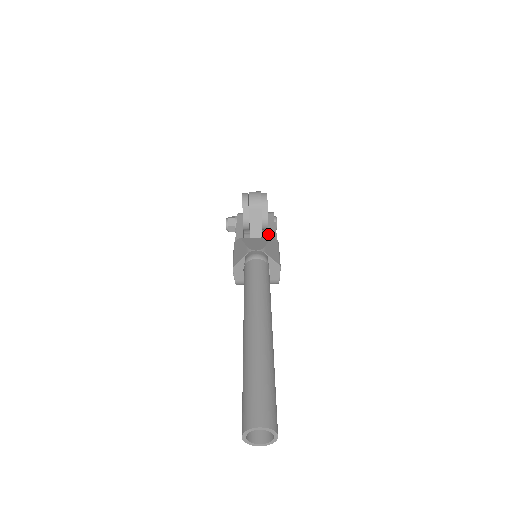
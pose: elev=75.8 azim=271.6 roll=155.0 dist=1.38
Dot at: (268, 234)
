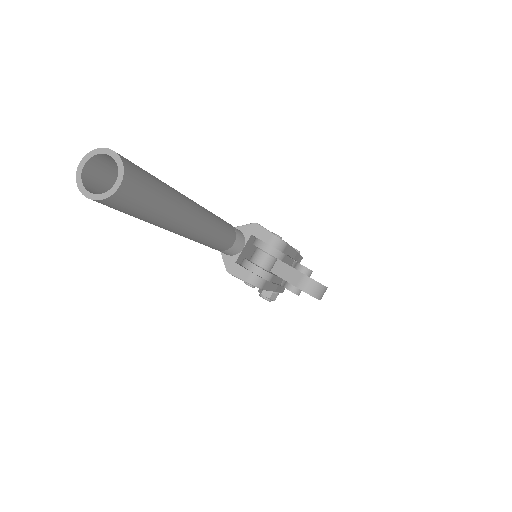
Dot at: occluded
